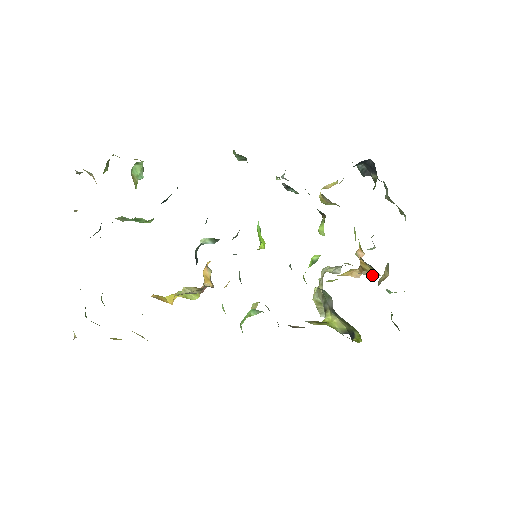
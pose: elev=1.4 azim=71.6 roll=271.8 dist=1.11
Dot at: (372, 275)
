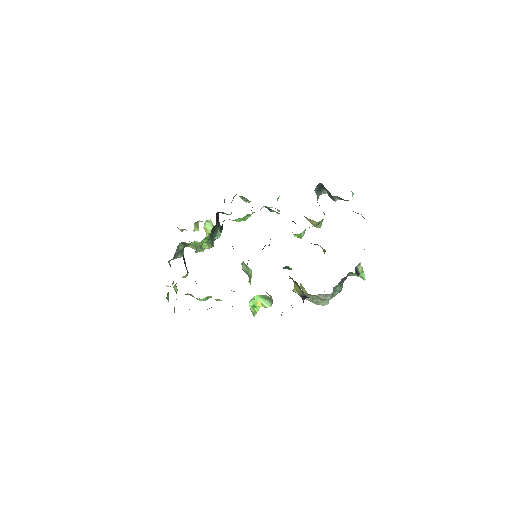
Dot at: occluded
